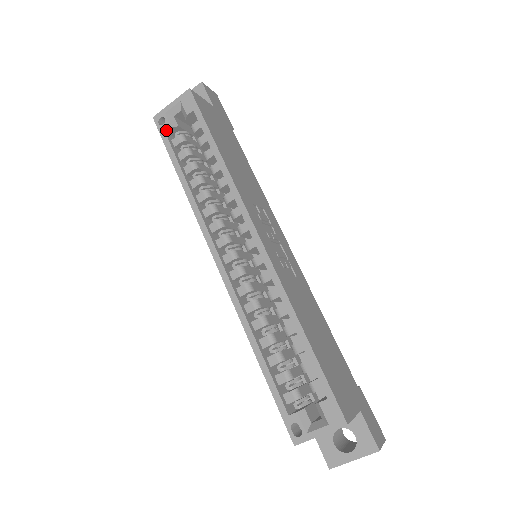
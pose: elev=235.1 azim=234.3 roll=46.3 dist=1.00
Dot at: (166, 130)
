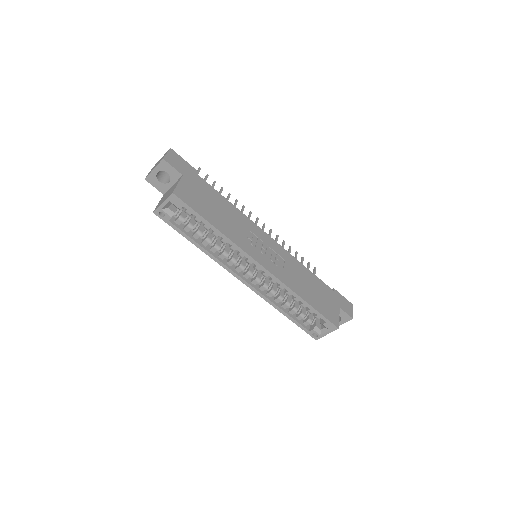
Dot at: (168, 219)
